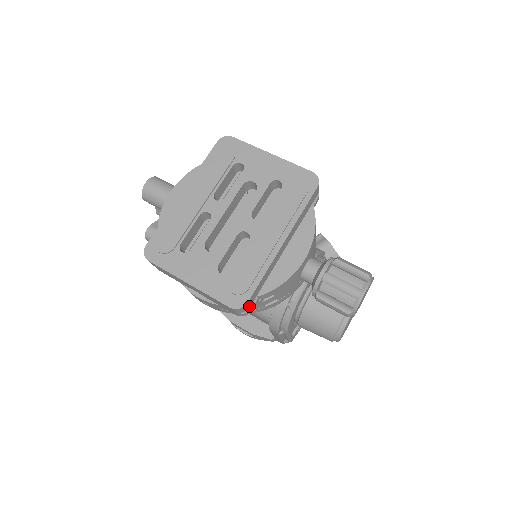
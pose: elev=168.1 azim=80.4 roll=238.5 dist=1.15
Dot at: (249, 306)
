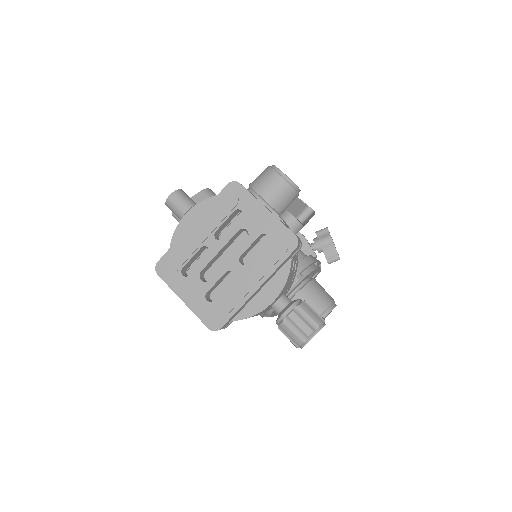
Dot at: (224, 327)
